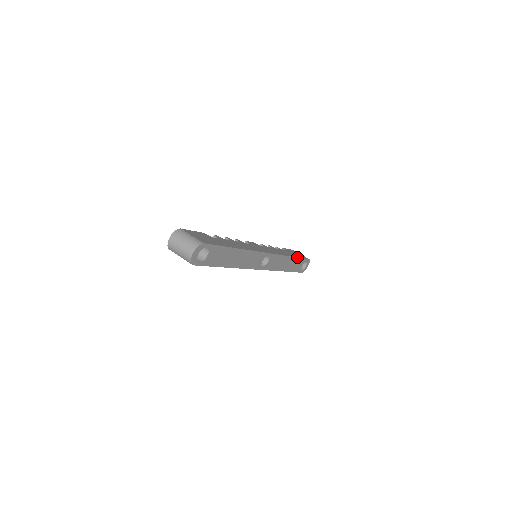
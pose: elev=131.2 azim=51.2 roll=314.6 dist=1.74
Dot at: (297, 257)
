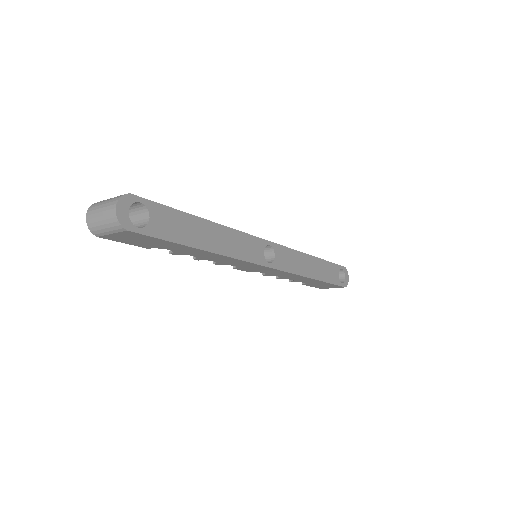
Dot at: (322, 259)
